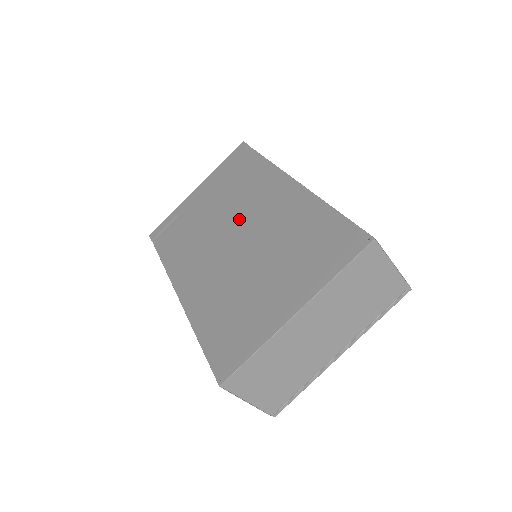
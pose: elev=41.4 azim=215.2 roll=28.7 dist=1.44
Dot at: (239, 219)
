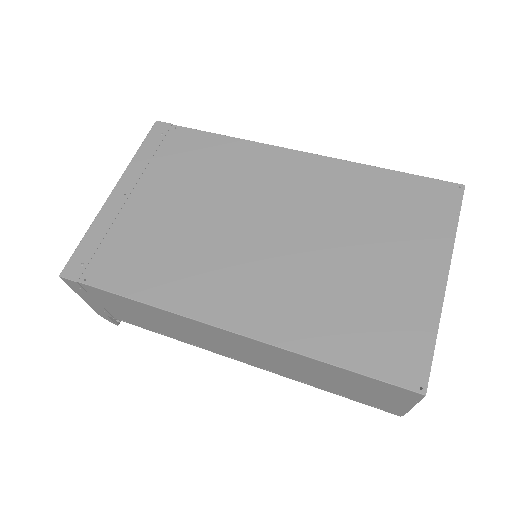
Dot at: (251, 209)
